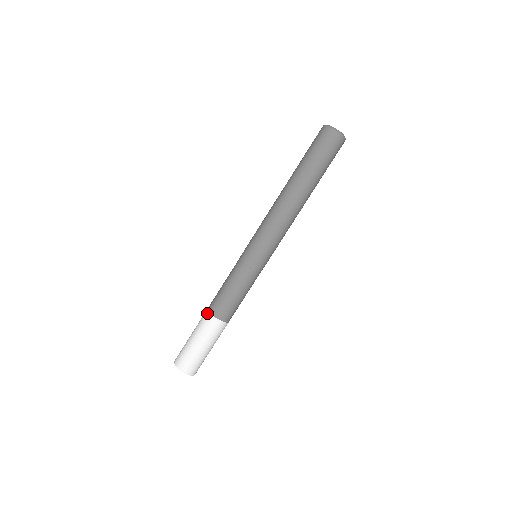
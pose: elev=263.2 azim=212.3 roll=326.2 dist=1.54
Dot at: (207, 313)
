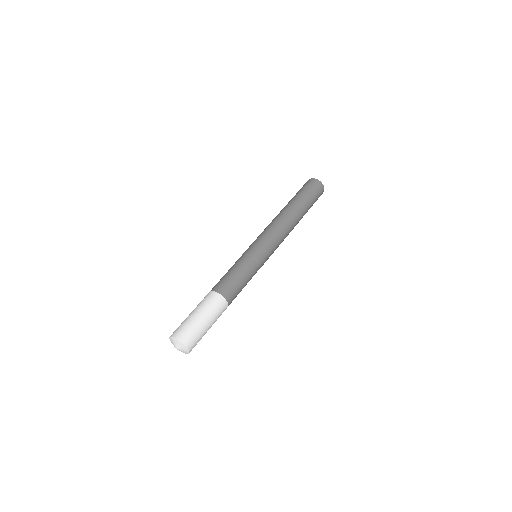
Dot at: (208, 293)
